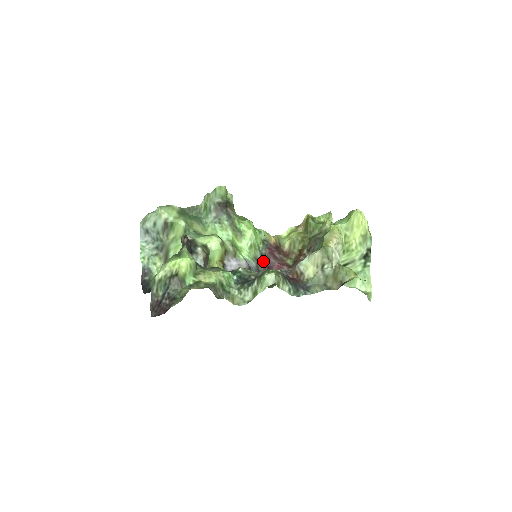
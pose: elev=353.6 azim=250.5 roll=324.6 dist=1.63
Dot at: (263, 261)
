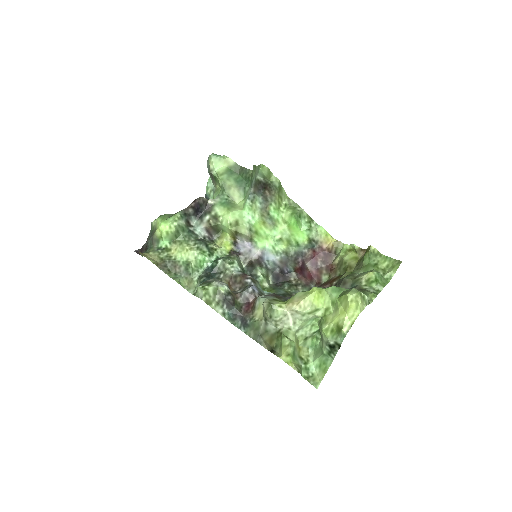
Dot at: (296, 259)
